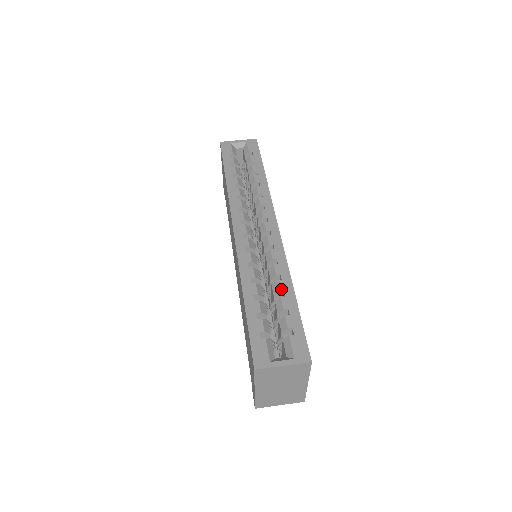
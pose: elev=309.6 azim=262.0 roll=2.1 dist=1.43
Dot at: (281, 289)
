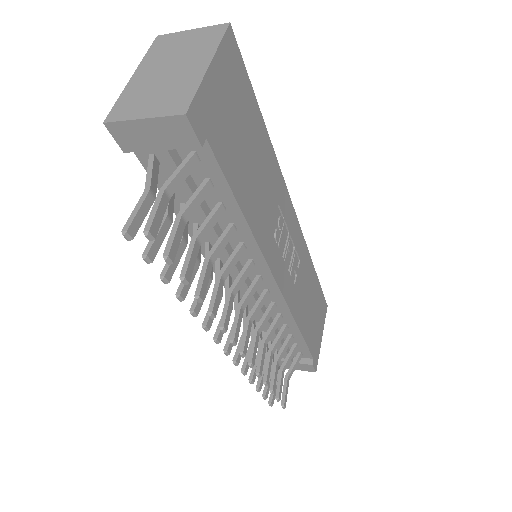
Dot at: occluded
